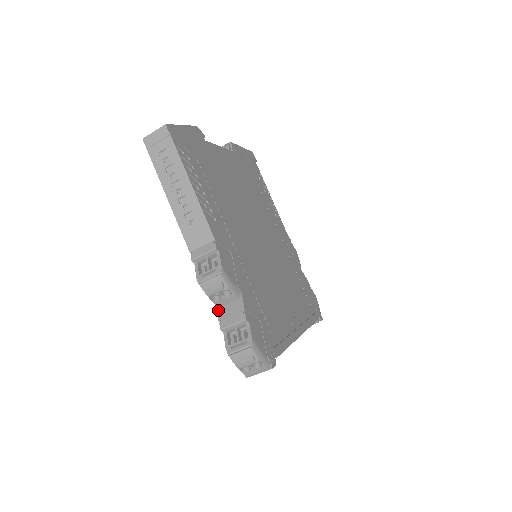
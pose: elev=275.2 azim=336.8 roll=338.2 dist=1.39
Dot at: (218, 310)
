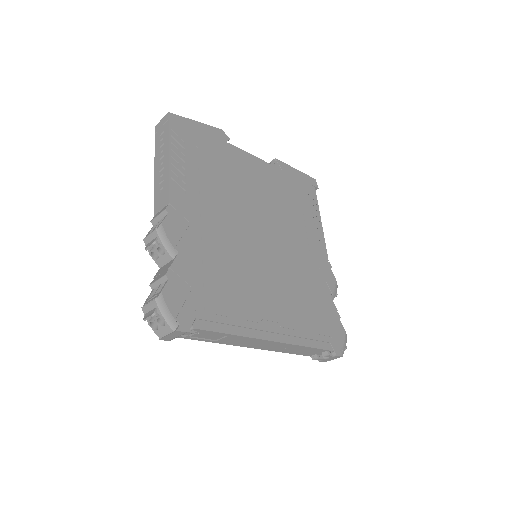
Dot at: (159, 270)
